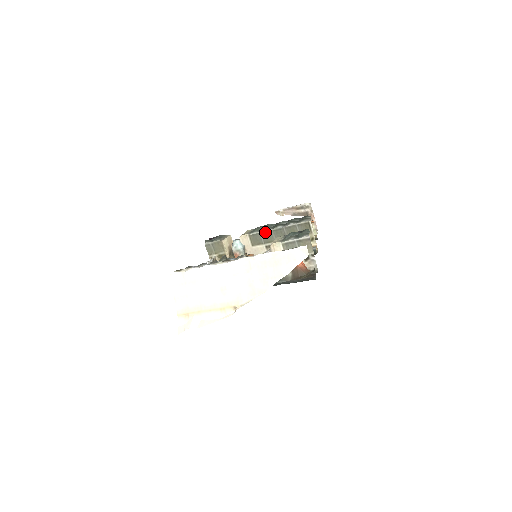
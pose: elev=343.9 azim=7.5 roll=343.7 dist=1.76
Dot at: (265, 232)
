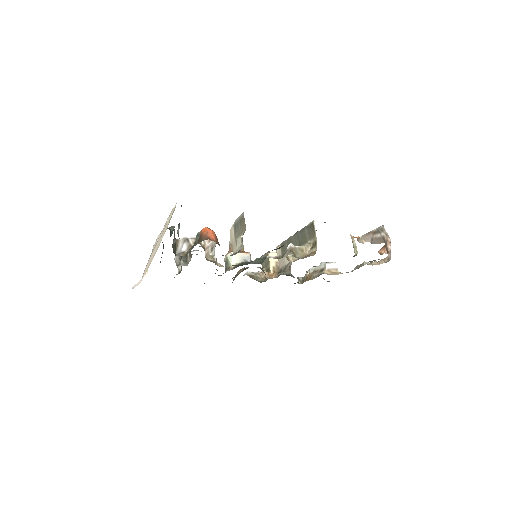
Dot at: (289, 239)
